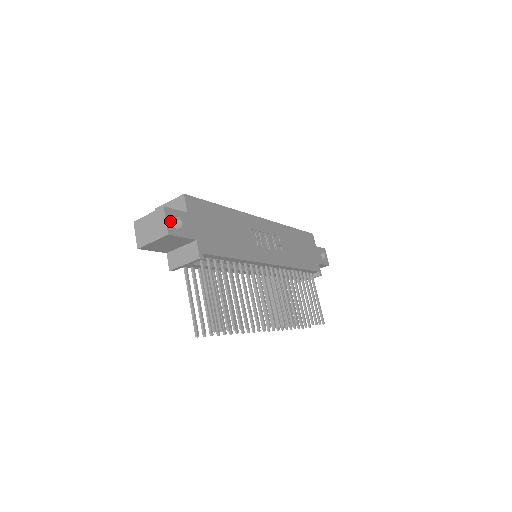
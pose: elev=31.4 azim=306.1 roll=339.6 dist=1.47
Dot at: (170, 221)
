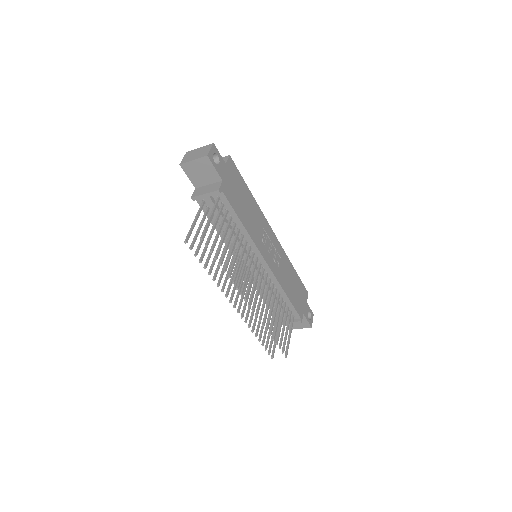
Dot at: (213, 153)
